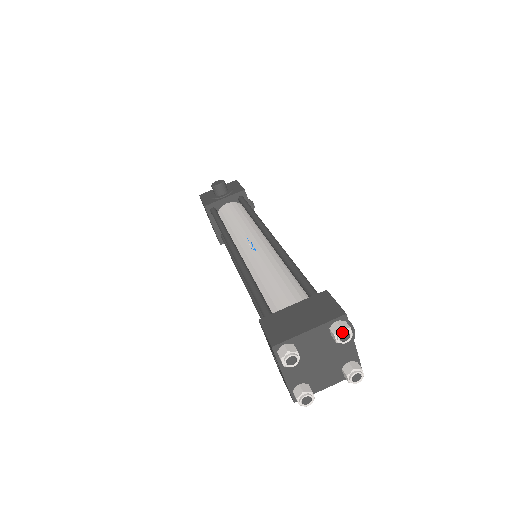
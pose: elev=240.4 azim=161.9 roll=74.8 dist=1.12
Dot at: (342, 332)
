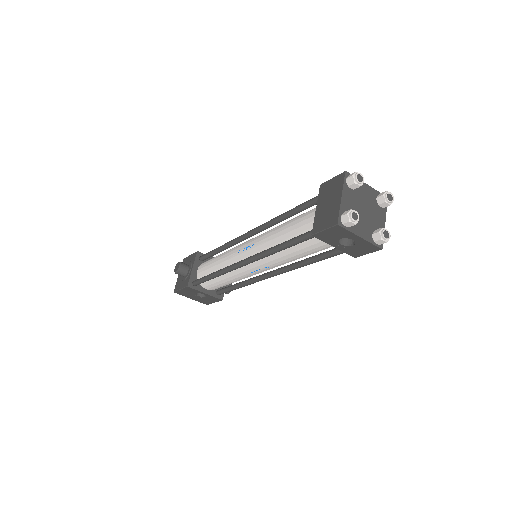
Dot at: (356, 176)
